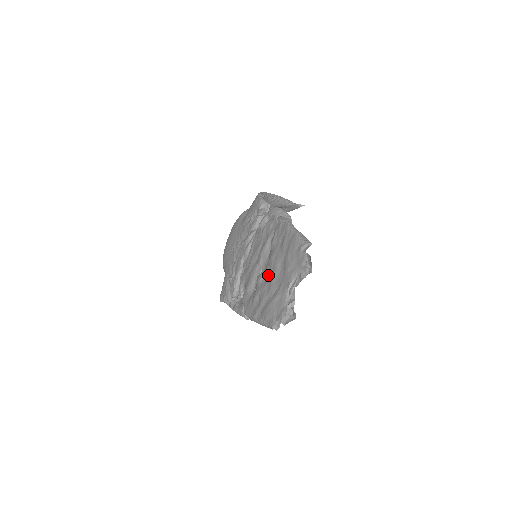
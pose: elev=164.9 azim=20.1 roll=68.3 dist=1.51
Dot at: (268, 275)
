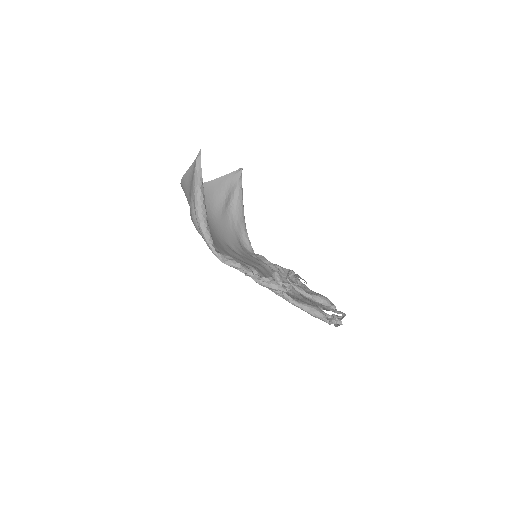
Dot at: occluded
